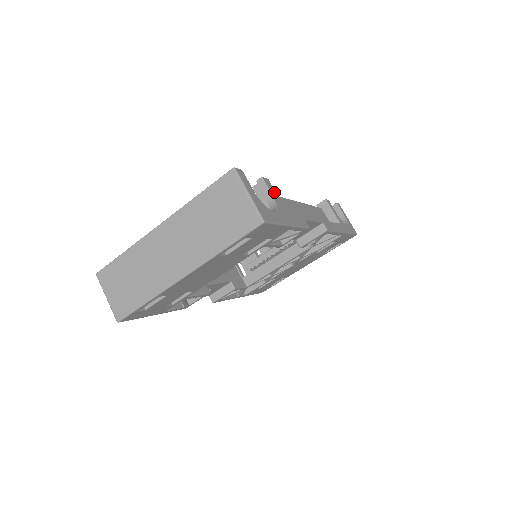
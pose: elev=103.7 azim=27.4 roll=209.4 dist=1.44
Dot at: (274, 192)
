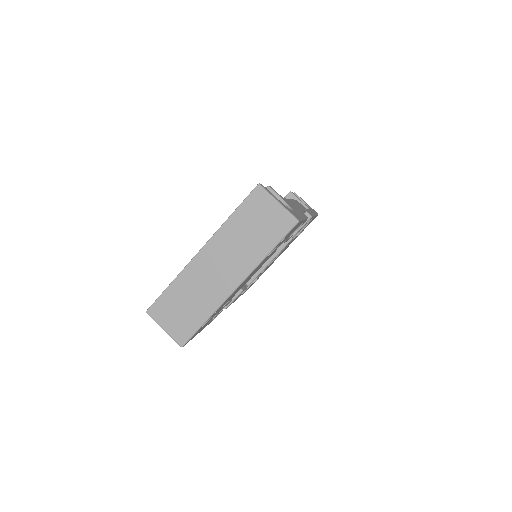
Dot at: (280, 196)
